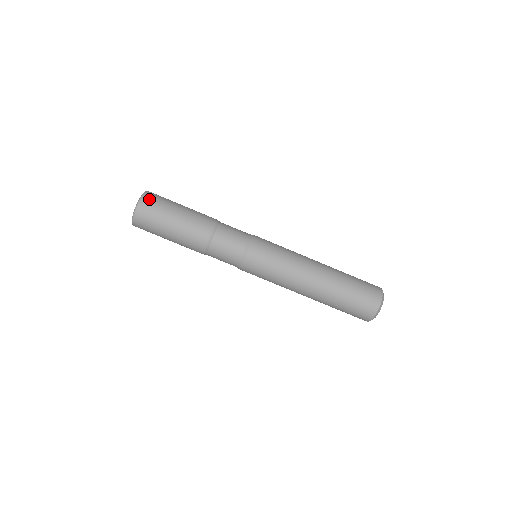
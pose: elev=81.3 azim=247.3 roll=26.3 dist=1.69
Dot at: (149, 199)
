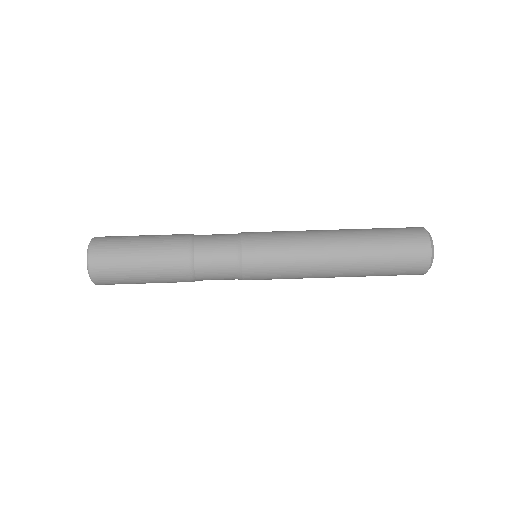
Dot at: (102, 238)
